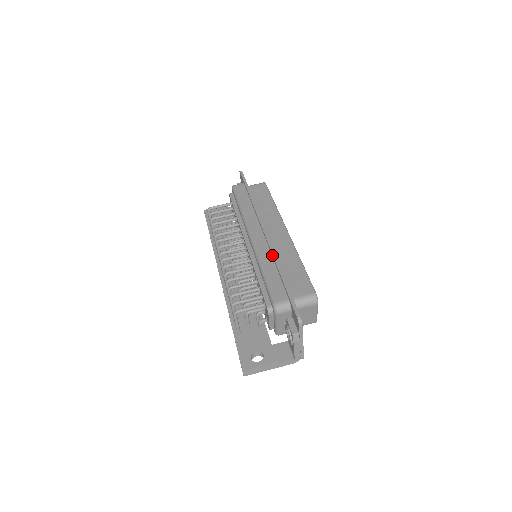
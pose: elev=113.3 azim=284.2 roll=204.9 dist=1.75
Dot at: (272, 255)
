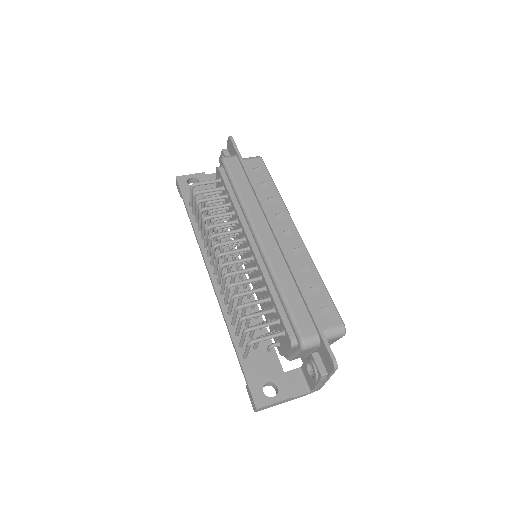
Dot at: (290, 270)
